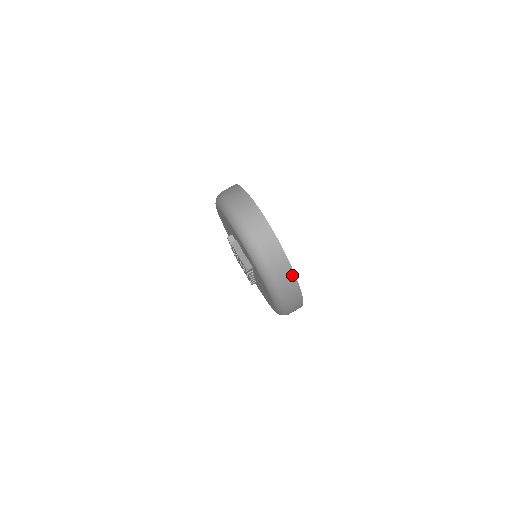
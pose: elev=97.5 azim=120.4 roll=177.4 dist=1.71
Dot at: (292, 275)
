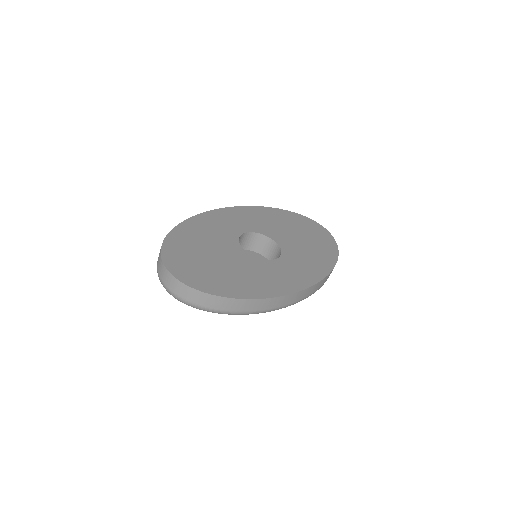
Dot at: (225, 299)
